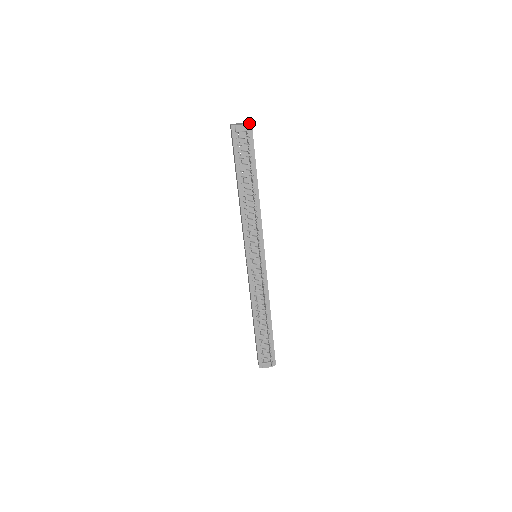
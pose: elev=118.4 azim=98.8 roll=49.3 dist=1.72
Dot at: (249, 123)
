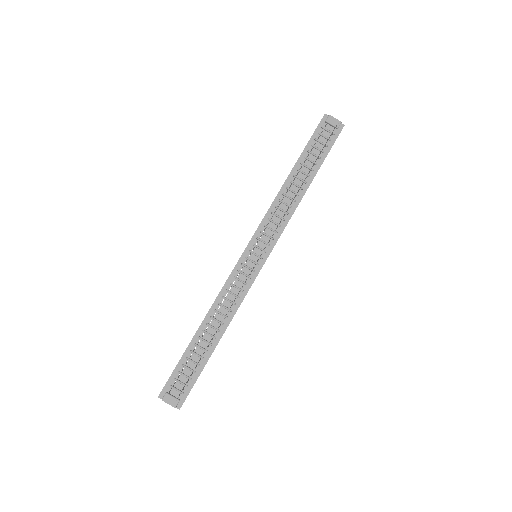
Dot at: occluded
